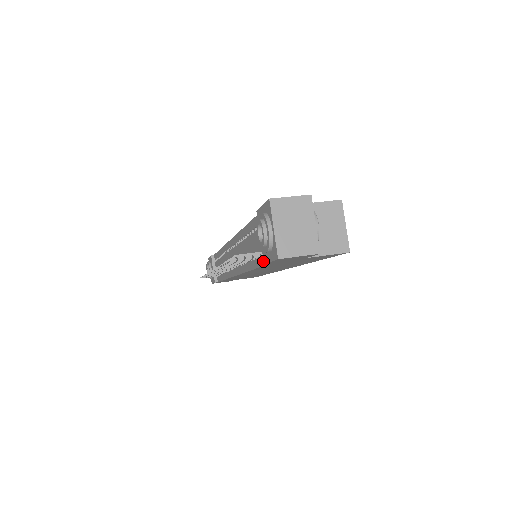
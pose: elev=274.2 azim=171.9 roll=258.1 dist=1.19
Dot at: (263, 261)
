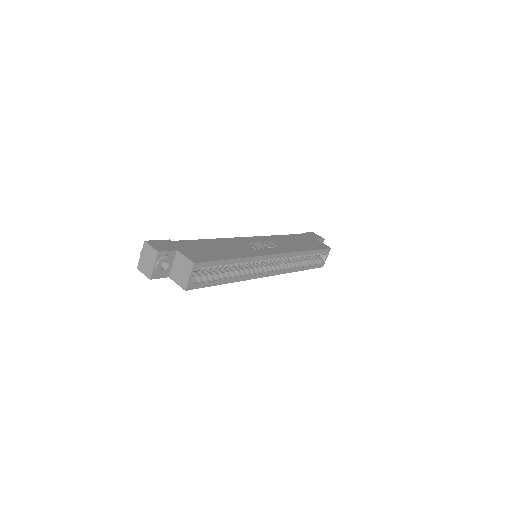
Dot at: occluded
